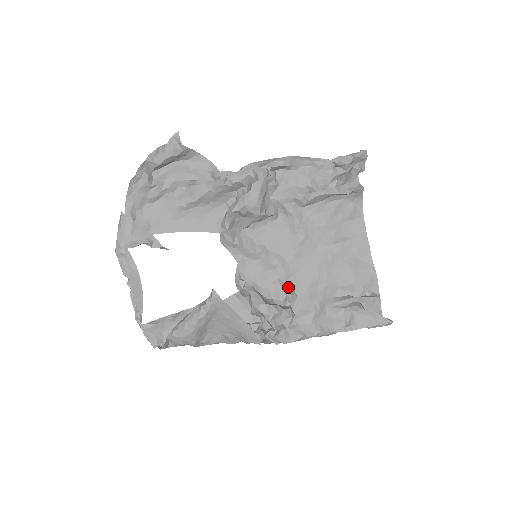
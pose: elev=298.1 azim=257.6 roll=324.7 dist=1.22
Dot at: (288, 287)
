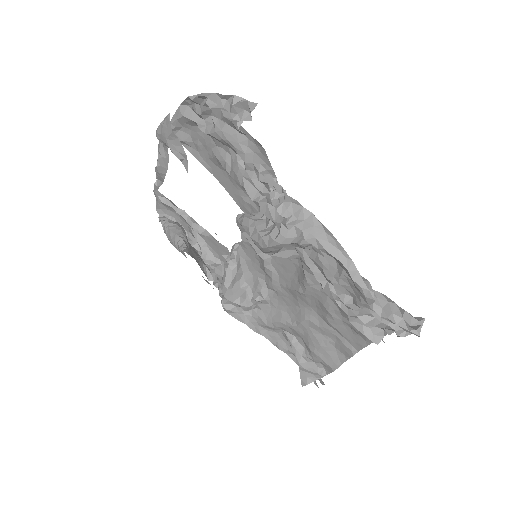
Dot at: (267, 293)
